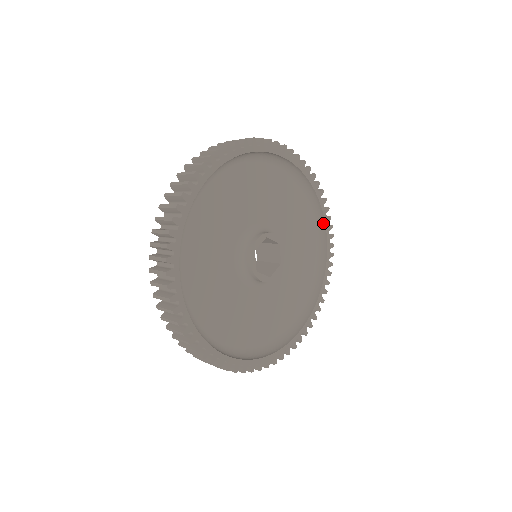
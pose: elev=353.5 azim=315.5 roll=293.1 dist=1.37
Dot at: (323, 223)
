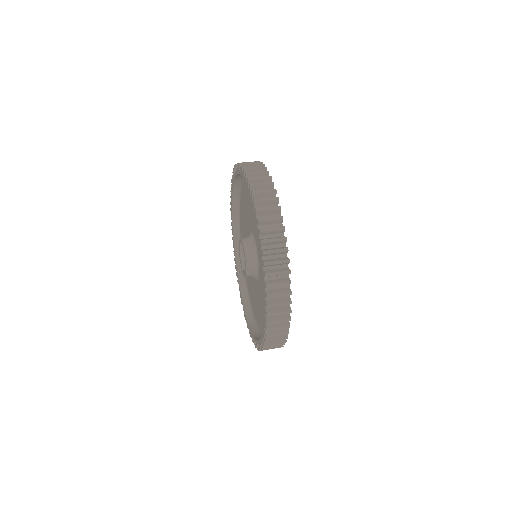
Dot at: occluded
